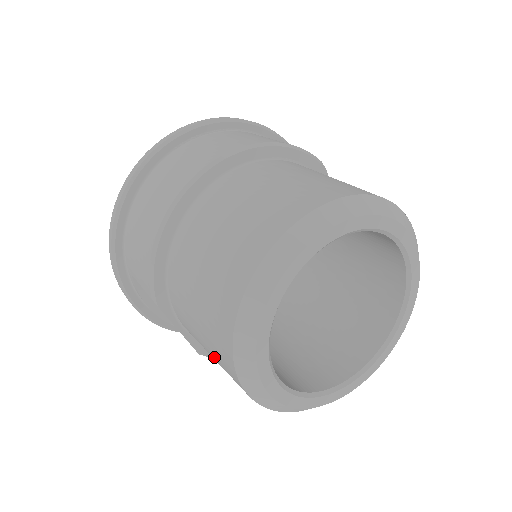
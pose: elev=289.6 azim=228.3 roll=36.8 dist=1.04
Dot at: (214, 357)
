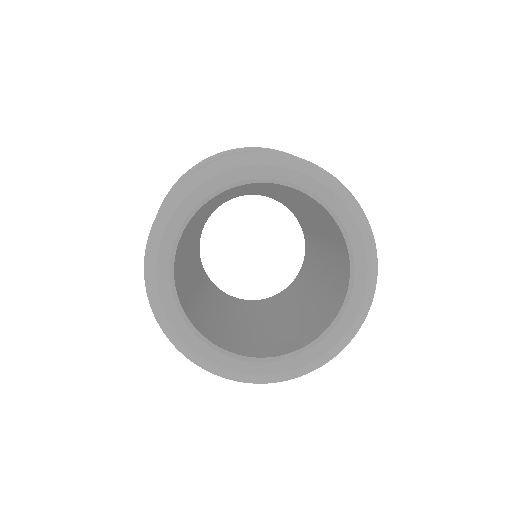
Dot at: occluded
